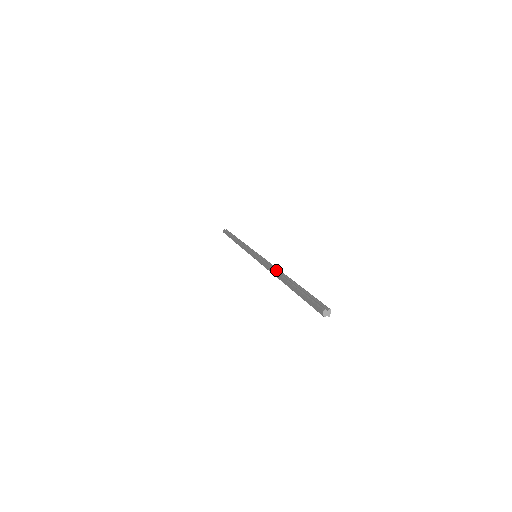
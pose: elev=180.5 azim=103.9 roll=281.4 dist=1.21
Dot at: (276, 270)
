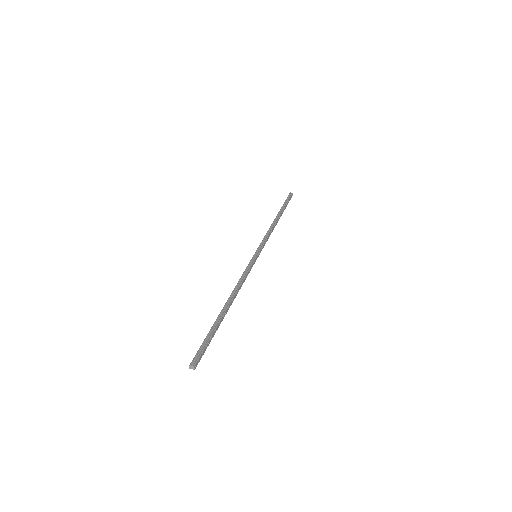
Dot at: (233, 291)
